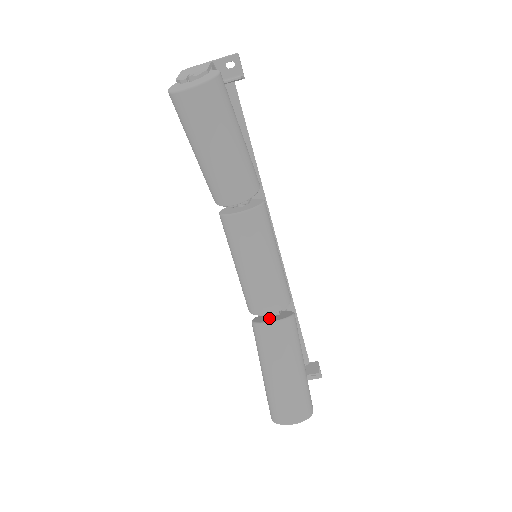
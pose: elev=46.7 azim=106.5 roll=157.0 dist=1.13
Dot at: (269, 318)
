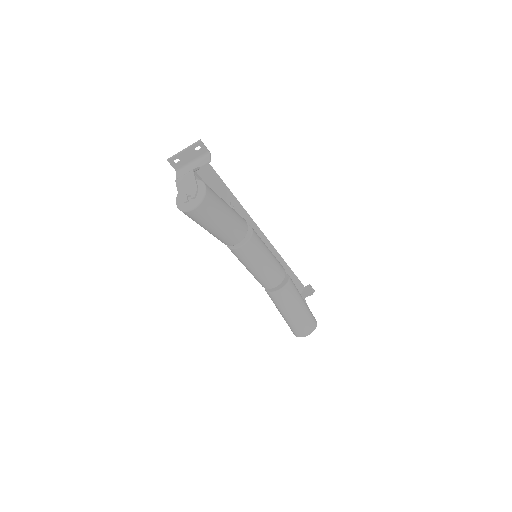
Dot at: occluded
